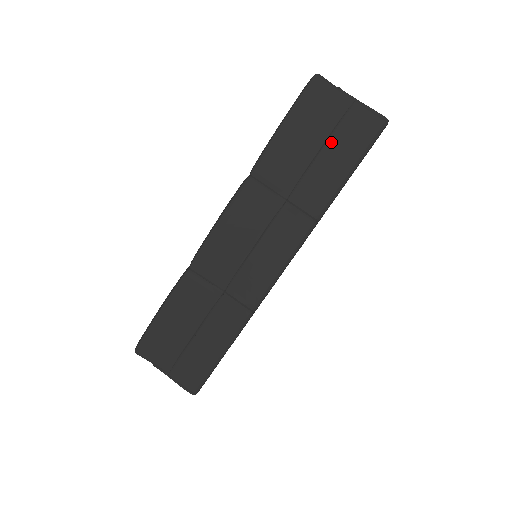
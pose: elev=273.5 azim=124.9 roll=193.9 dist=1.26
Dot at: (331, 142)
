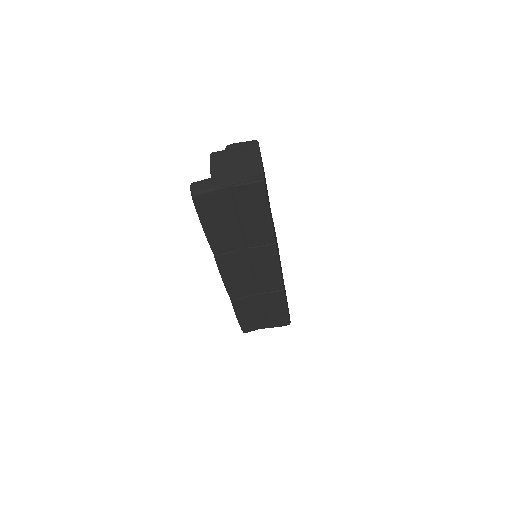
Dot at: (241, 212)
